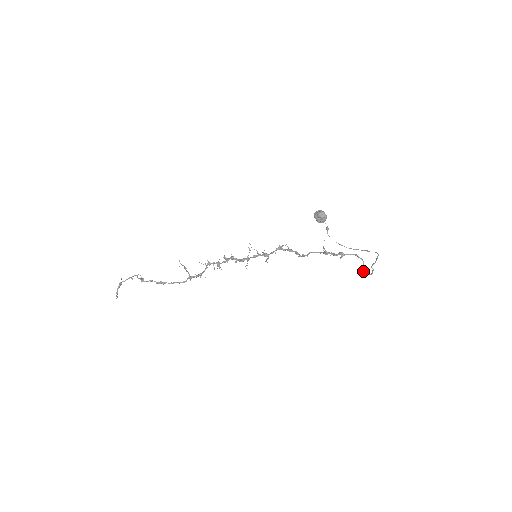
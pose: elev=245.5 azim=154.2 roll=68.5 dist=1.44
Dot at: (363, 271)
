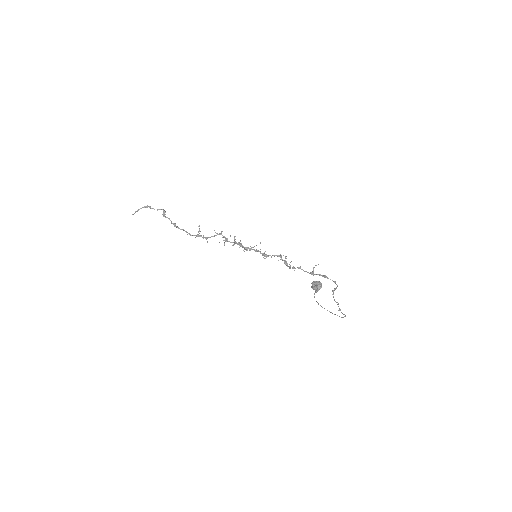
Dot at: occluded
